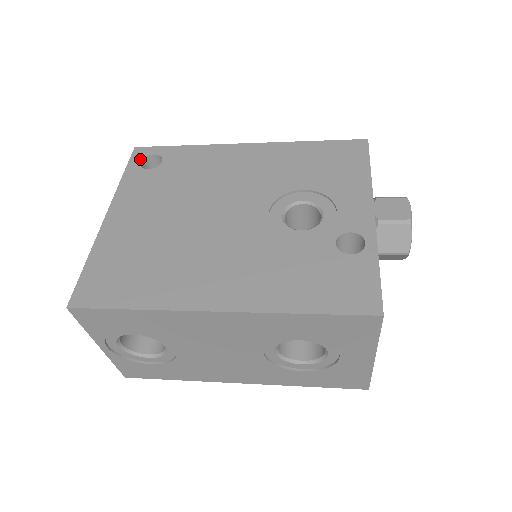
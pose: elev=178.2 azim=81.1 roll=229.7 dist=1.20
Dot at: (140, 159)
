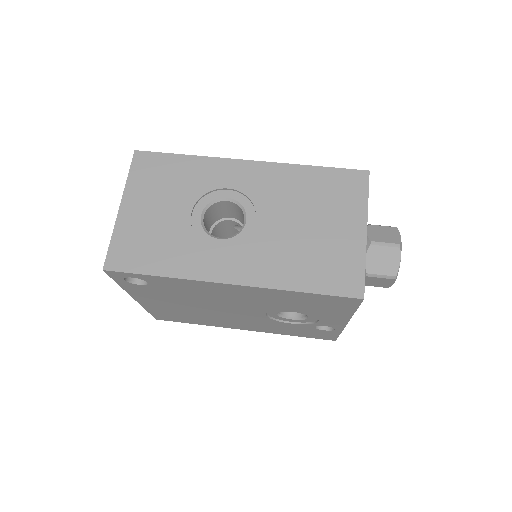
Dot at: (122, 279)
